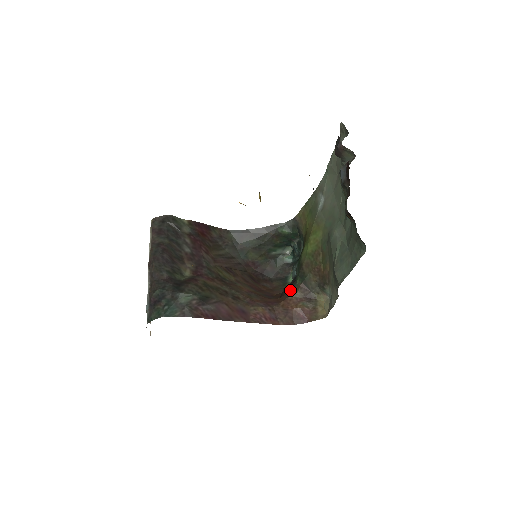
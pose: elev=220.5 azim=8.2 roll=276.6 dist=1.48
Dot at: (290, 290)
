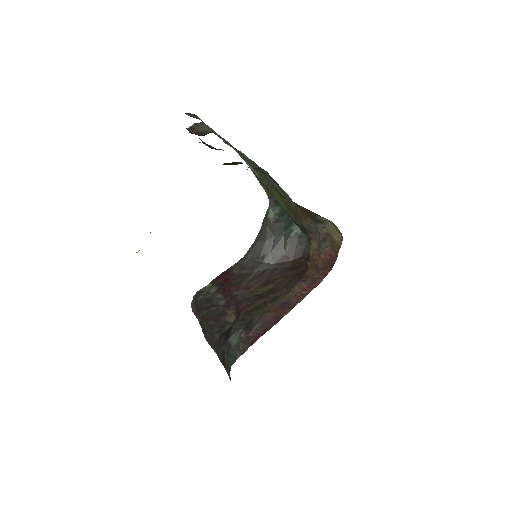
Dot at: occluded
